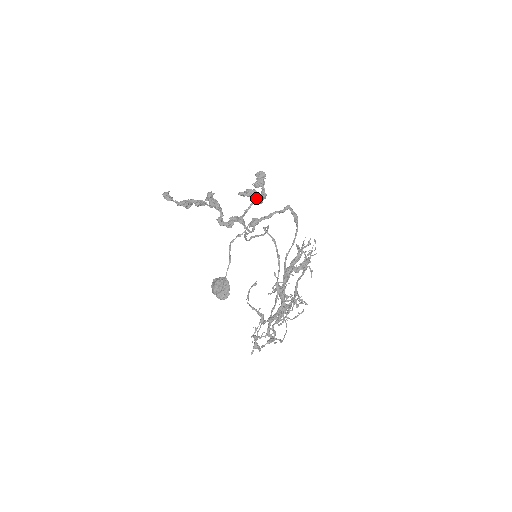
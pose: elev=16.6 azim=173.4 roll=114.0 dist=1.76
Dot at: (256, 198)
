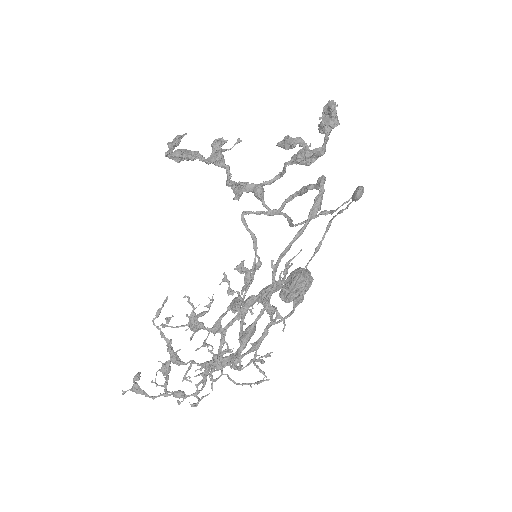
Dot at: (294, 154)
